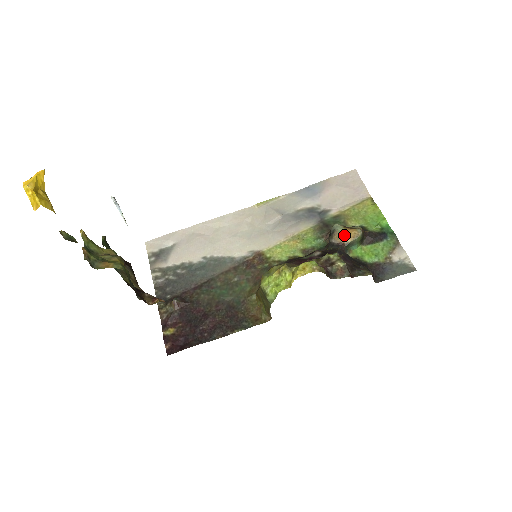
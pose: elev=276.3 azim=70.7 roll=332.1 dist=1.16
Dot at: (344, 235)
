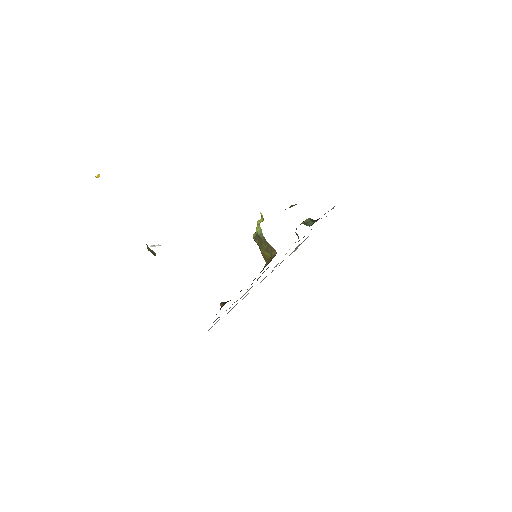
Dot at: occluded
